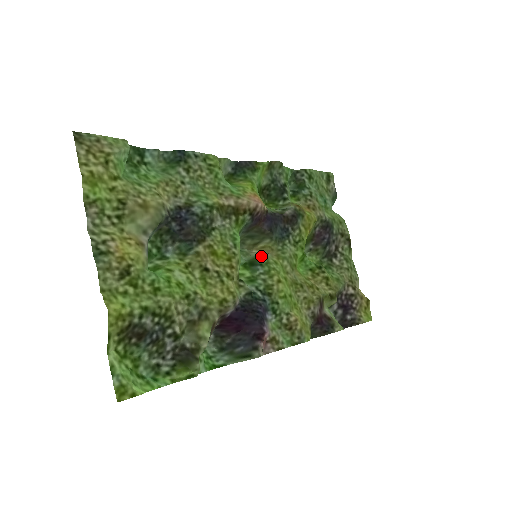
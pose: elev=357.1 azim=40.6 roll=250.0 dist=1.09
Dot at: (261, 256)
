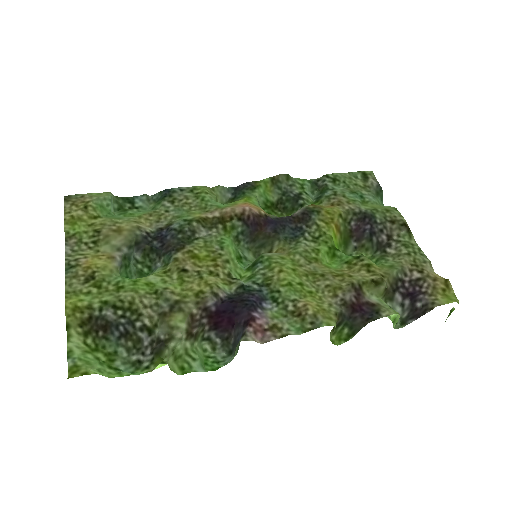
Dot at: (262, 255)
